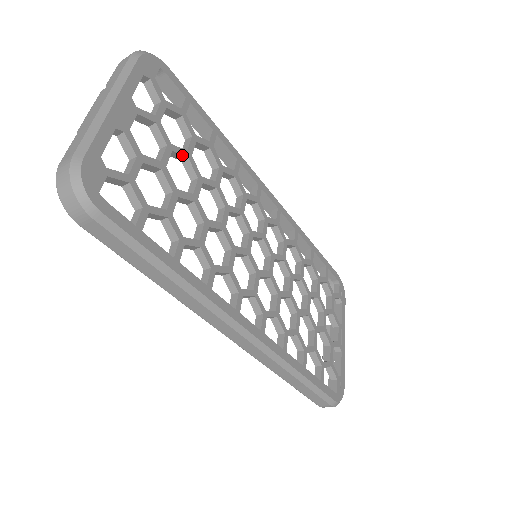
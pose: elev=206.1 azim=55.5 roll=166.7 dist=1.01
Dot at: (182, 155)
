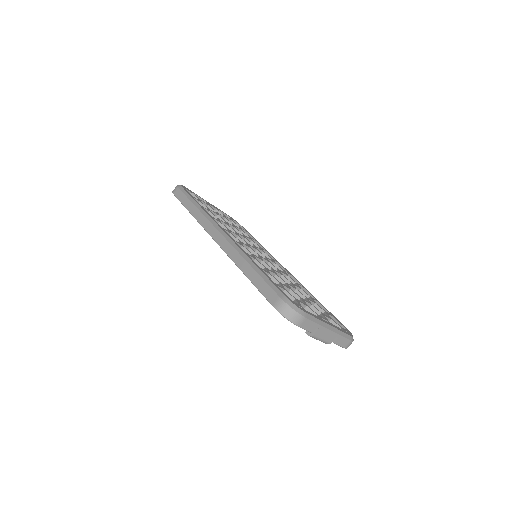
Dot at: (230, 222)
